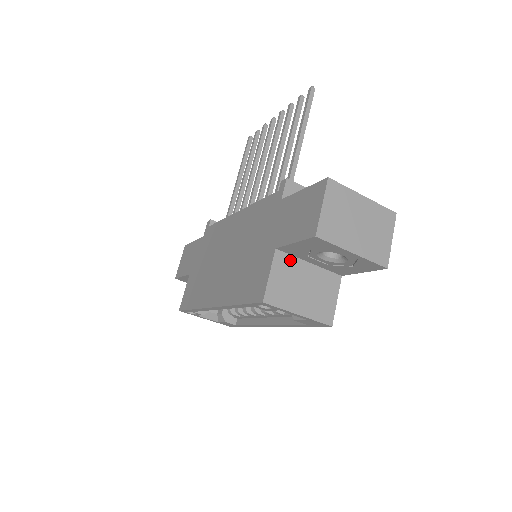
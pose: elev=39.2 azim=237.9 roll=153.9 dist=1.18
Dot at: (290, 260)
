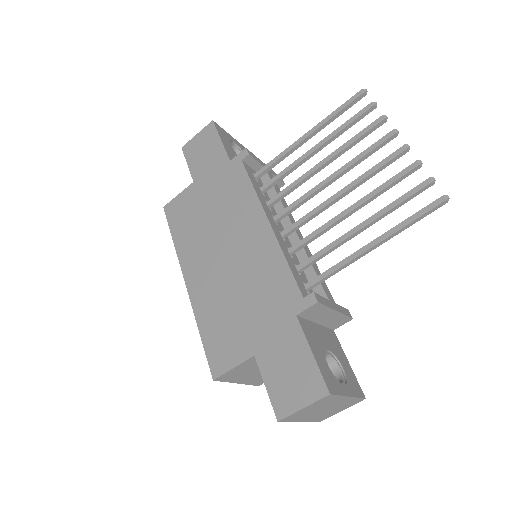
Dot at: occluded
